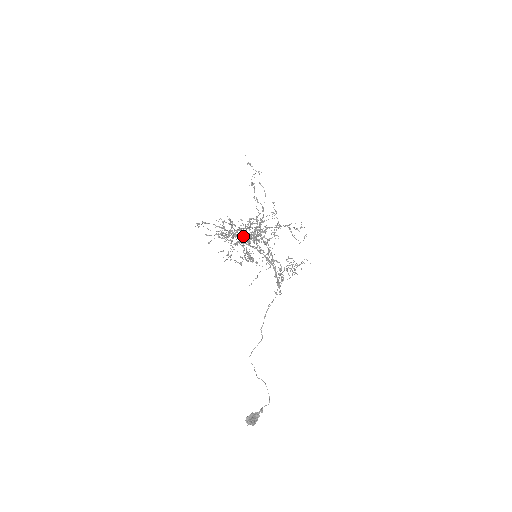
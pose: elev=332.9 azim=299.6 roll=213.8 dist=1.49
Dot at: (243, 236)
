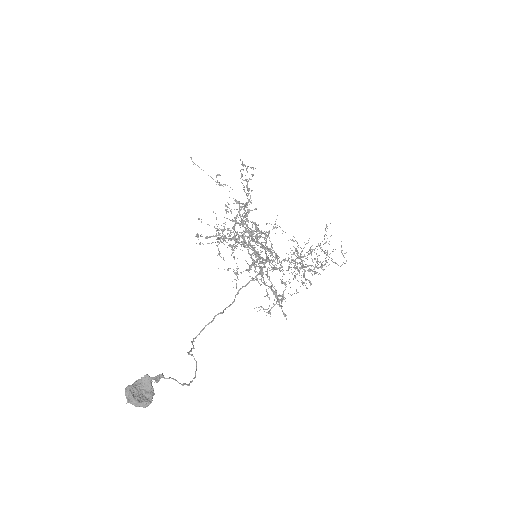
Dot at: (260, 261)
